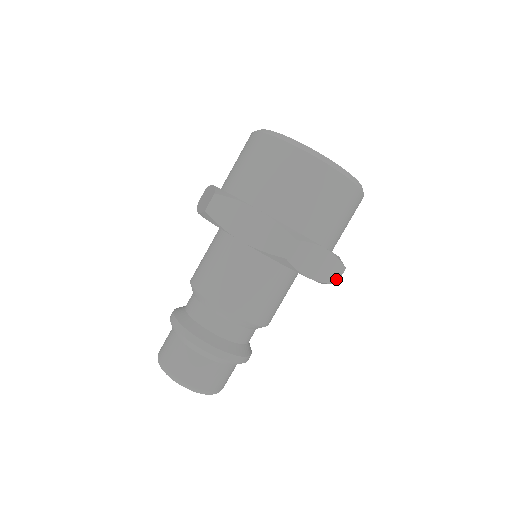
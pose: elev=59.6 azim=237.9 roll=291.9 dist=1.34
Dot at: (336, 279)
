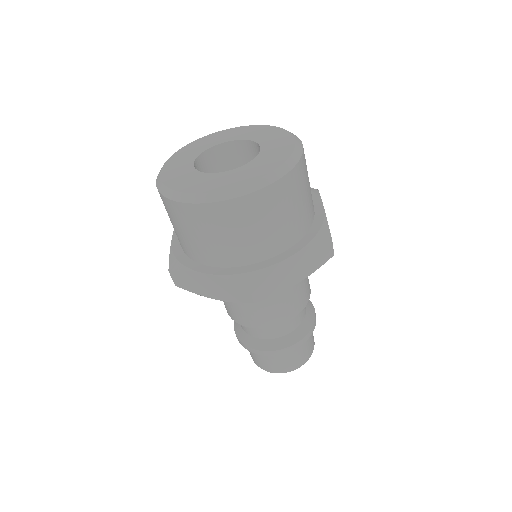
Dot at: (329, 254)
